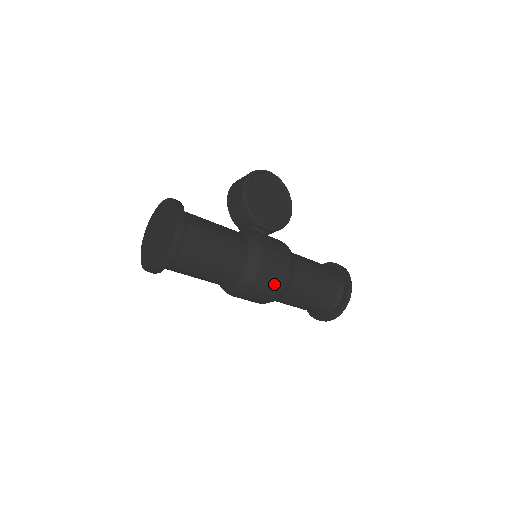
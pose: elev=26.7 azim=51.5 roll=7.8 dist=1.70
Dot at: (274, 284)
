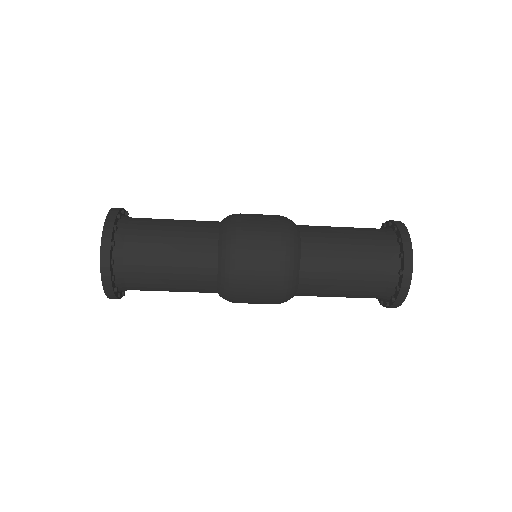
Dot at: (267, 228)
